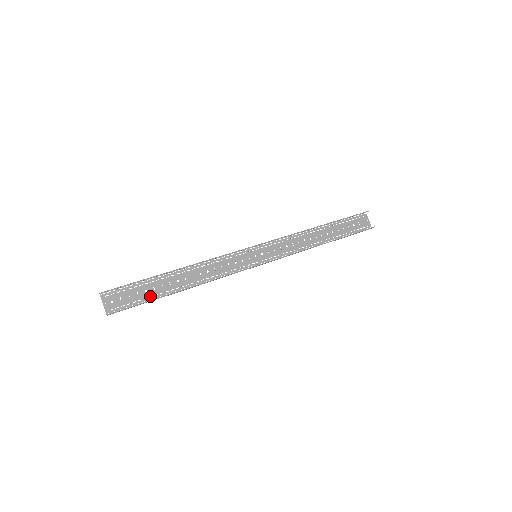
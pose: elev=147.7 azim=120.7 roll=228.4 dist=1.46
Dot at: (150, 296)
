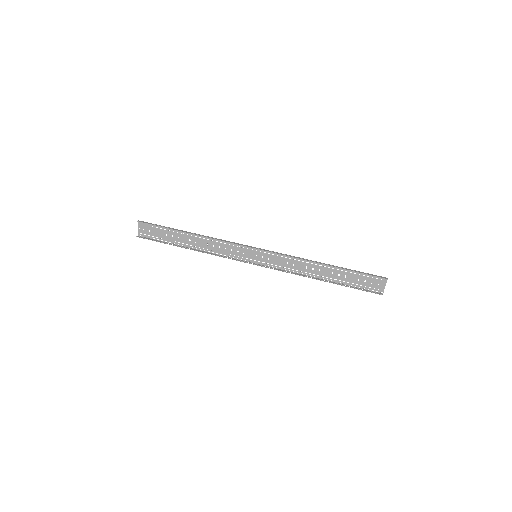
Dot at: (168, 239)
